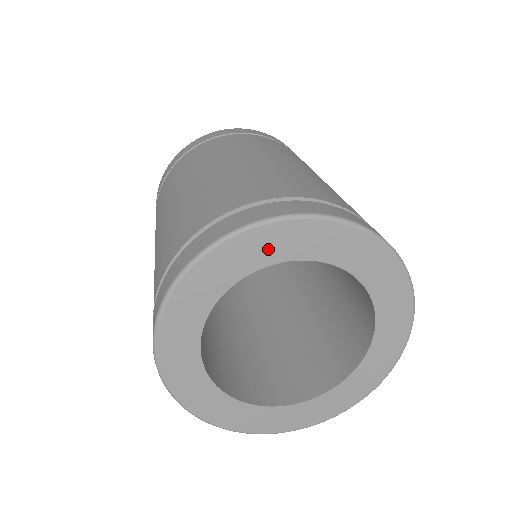
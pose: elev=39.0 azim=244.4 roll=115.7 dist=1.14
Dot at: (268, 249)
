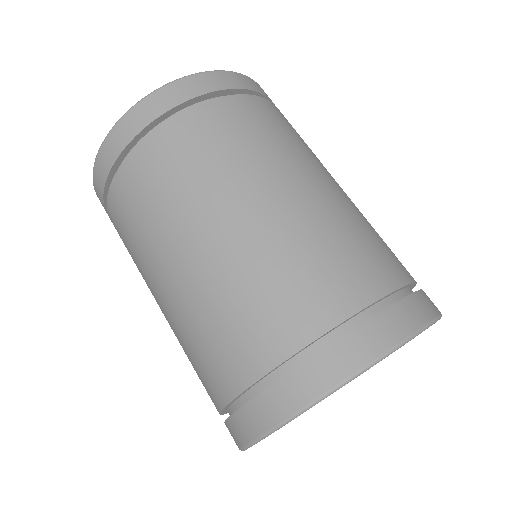
Dot at: occluded
